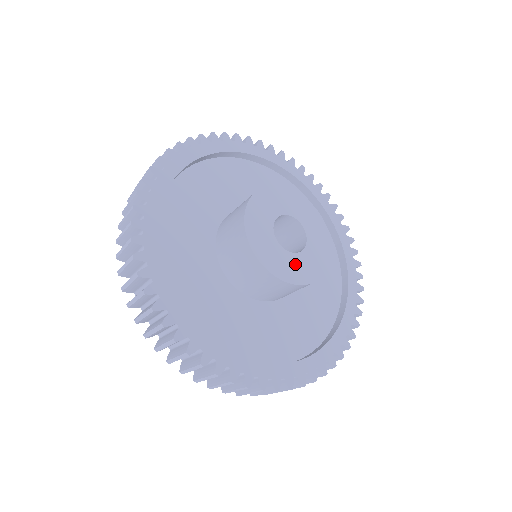
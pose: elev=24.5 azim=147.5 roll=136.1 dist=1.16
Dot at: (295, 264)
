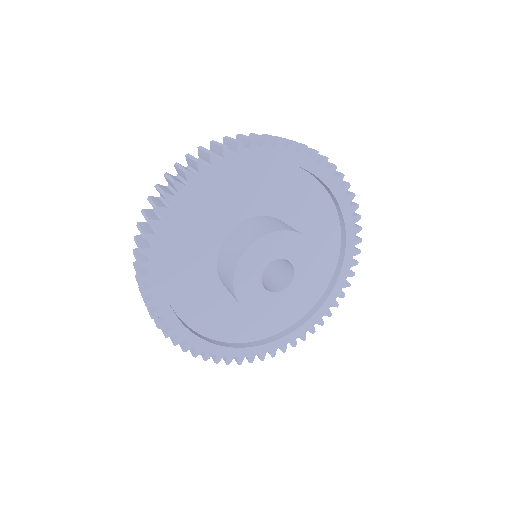
Dot at: (300, 284)
